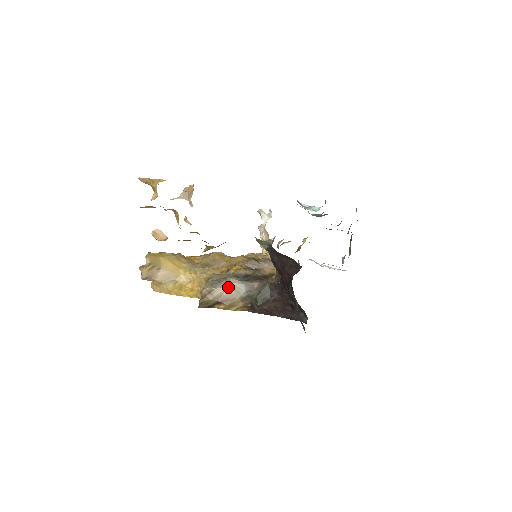
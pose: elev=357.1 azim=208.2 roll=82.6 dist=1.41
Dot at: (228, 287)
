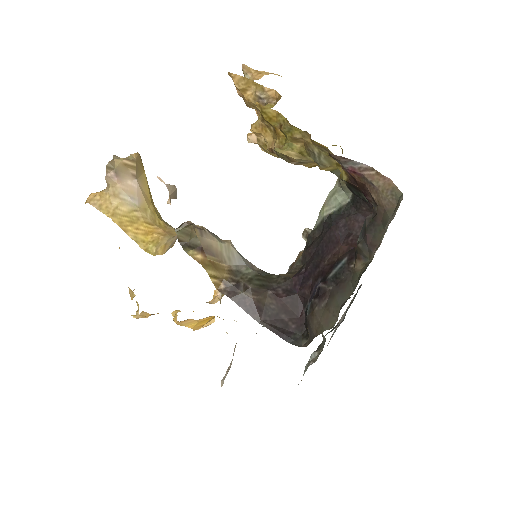
Dot at: (222, 244)
